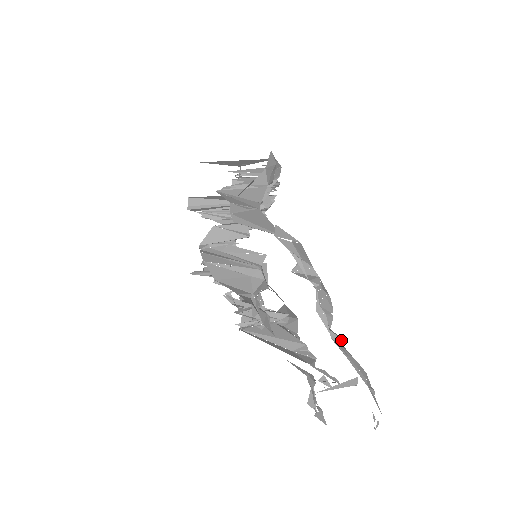
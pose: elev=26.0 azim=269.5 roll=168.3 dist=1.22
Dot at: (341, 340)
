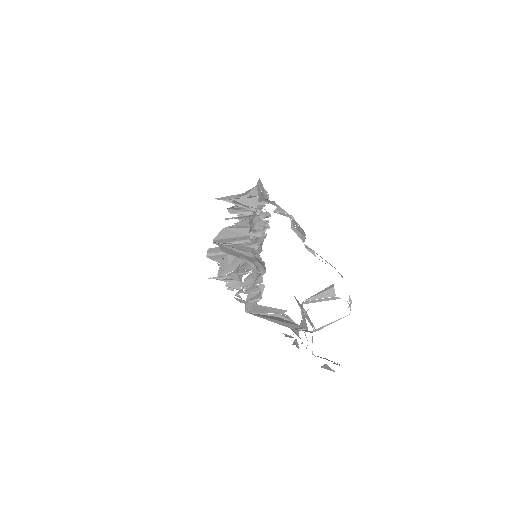
Dot at: (314, 252)
